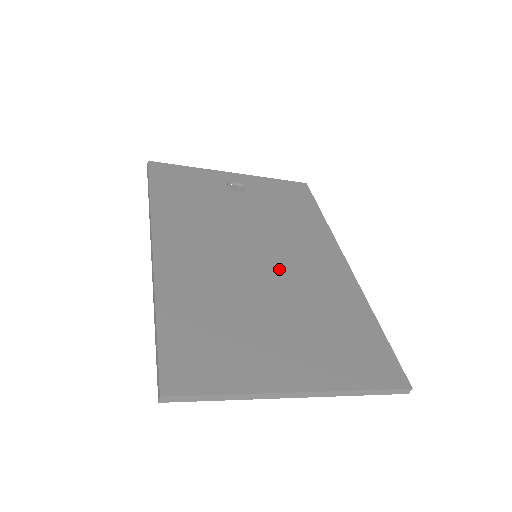
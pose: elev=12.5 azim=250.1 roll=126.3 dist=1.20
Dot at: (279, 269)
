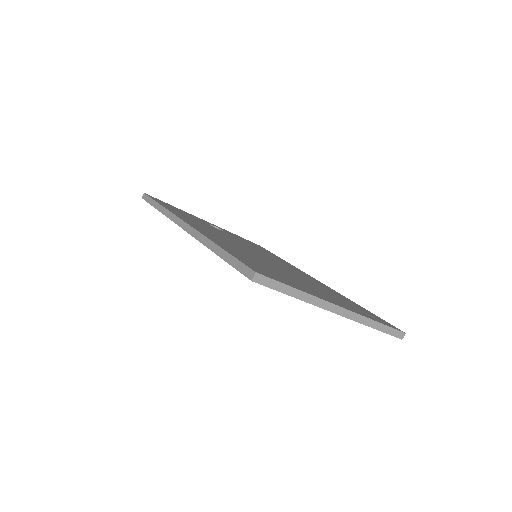
Dot at: (278, 264)
